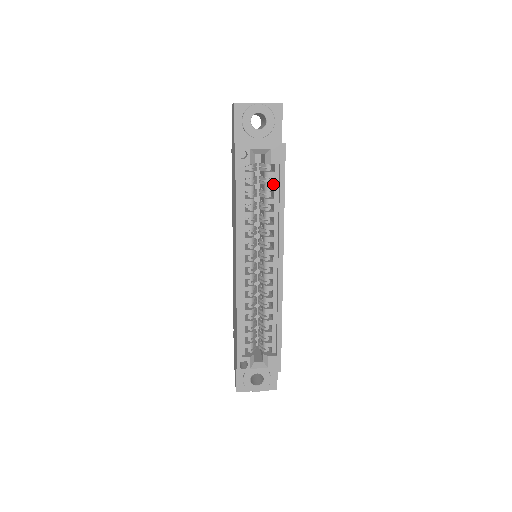
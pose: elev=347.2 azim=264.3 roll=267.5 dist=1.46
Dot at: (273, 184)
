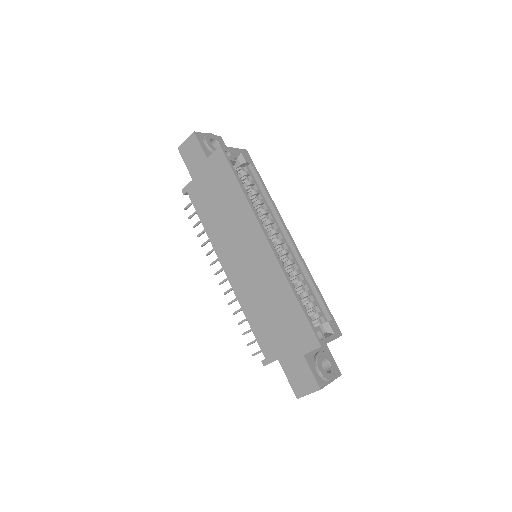
Dot at: occluded
